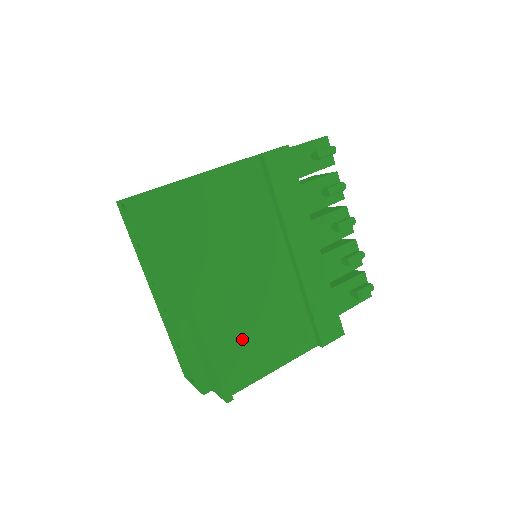
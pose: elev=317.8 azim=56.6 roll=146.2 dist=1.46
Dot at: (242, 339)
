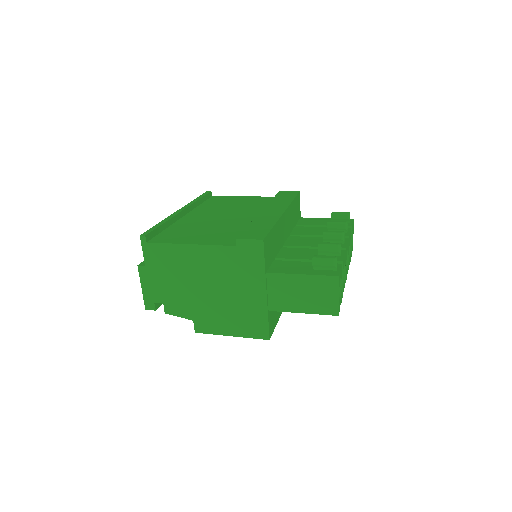
Dot at: (188, 230)
